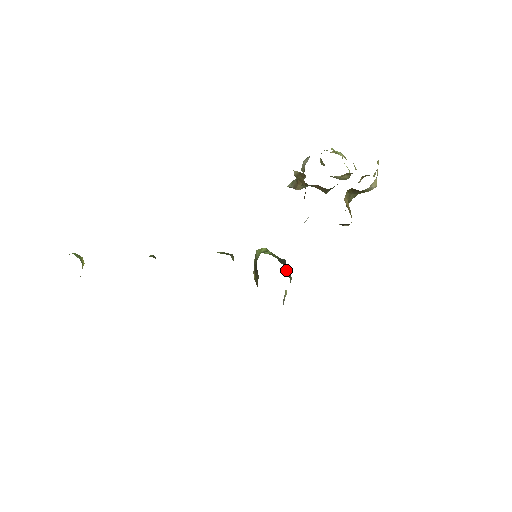
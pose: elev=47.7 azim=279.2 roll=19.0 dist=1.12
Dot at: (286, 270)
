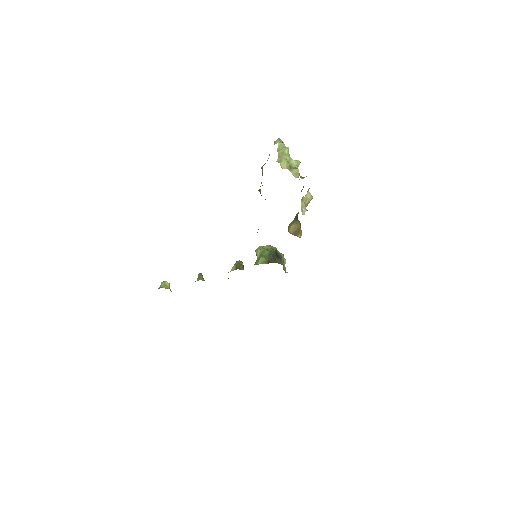
Dot at: (277, 261)
